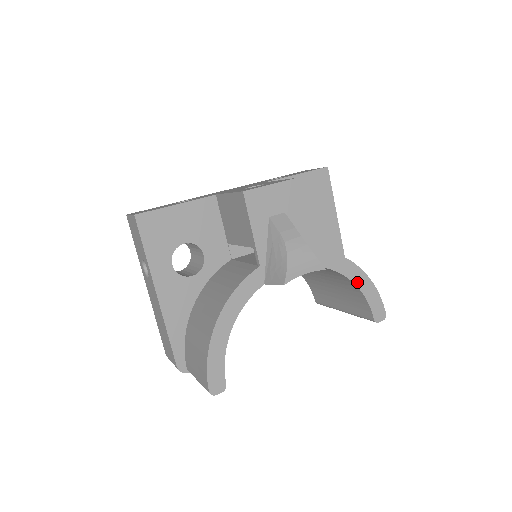
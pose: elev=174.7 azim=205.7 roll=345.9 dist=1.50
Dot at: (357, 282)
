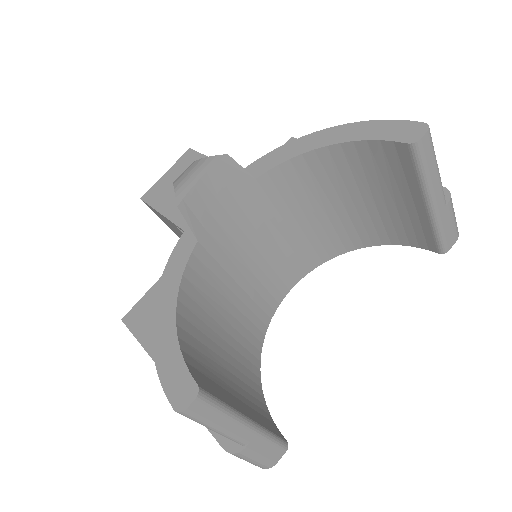
Dot at: (333, 141)
